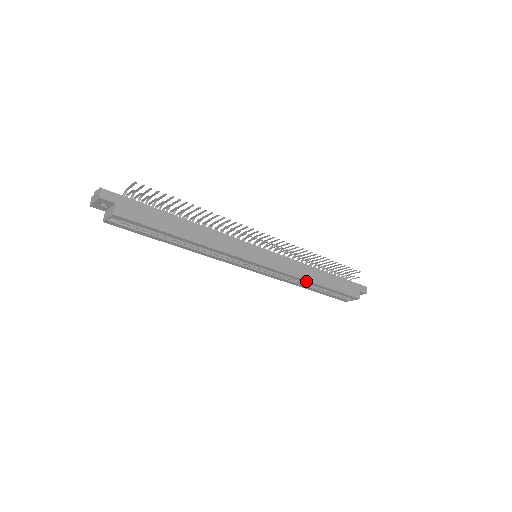
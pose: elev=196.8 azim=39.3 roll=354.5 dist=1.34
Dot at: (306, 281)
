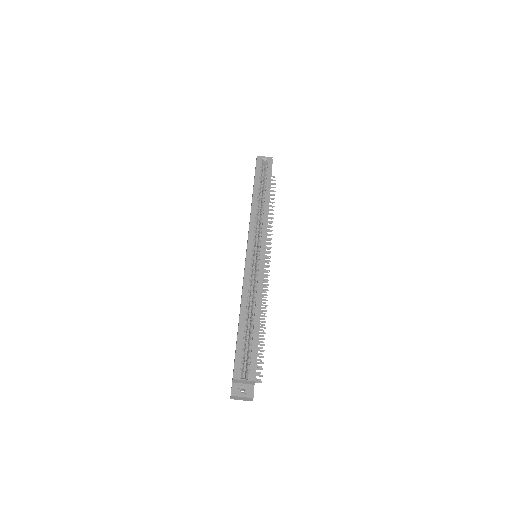
Dot at: (260, 300)
